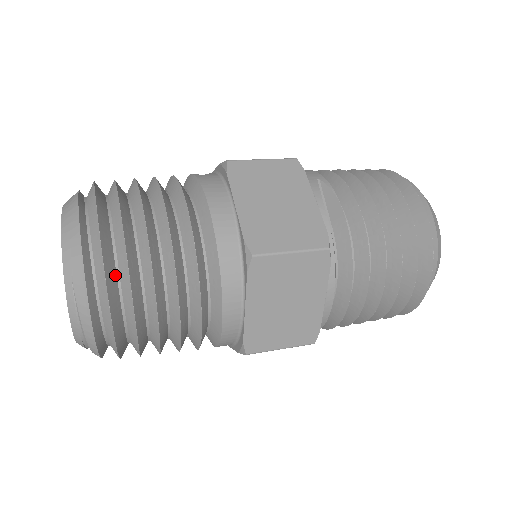
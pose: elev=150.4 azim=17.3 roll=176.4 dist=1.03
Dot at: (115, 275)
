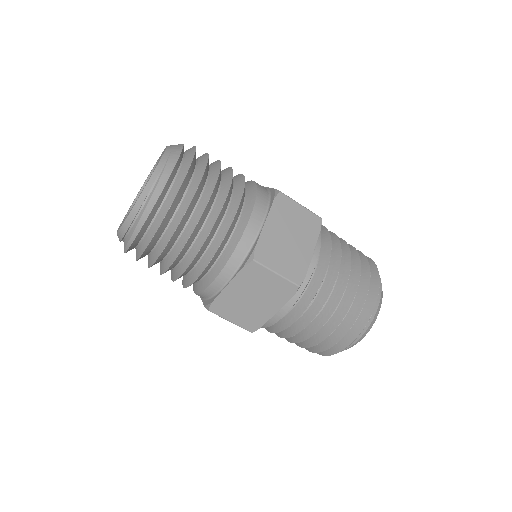
Dot at: (195, 166)
